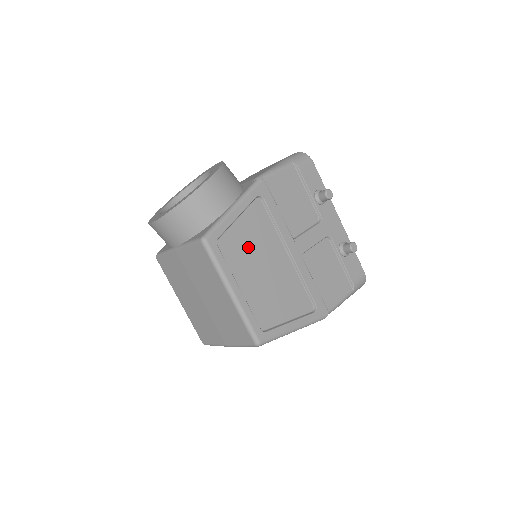
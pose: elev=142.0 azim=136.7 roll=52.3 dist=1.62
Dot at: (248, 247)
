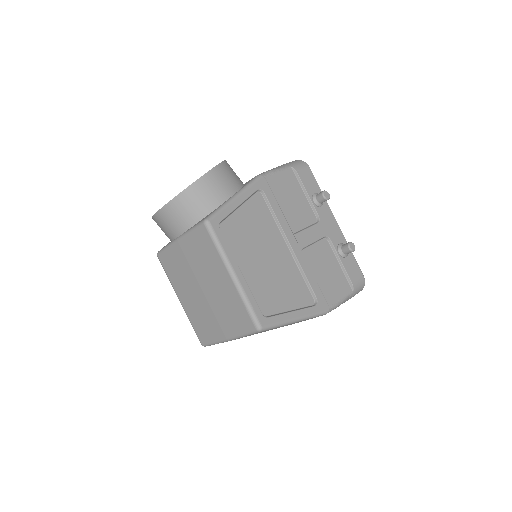
Dot at: (249, 235)
